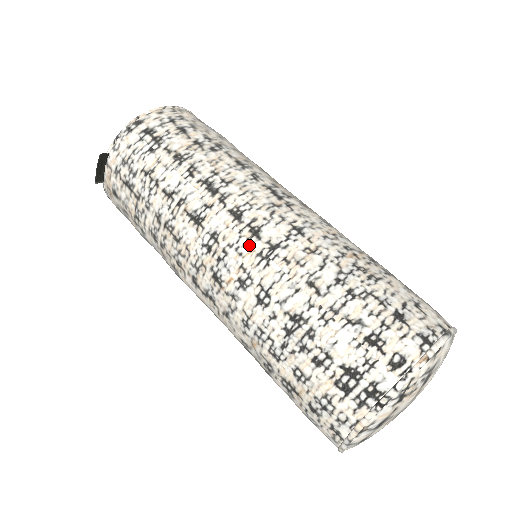
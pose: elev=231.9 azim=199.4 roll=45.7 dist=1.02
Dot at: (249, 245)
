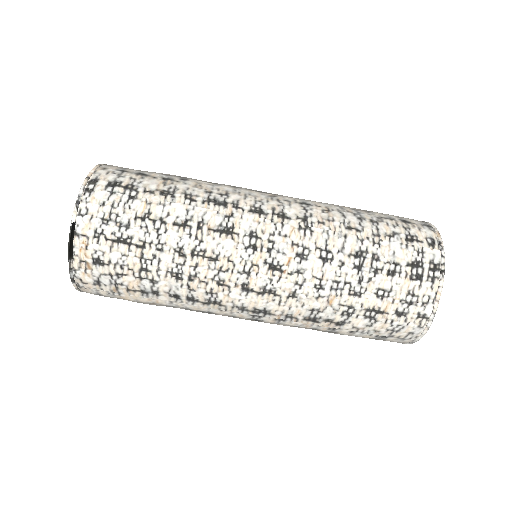
Dot at: (287, 226)
